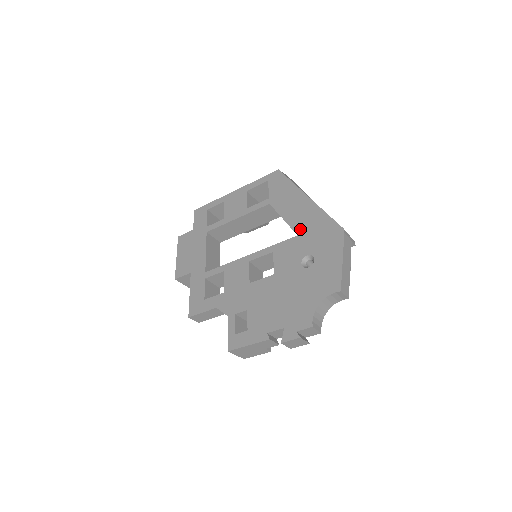
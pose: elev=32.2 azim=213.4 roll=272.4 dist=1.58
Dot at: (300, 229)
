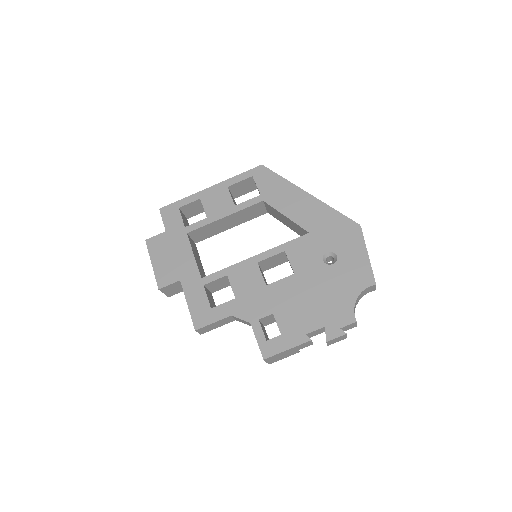
Dot at: (310, 226)
